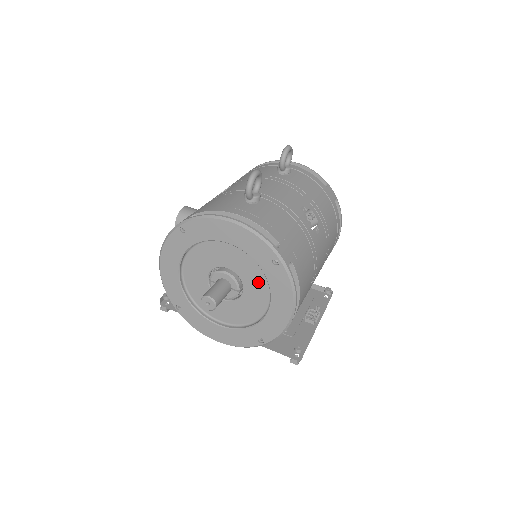
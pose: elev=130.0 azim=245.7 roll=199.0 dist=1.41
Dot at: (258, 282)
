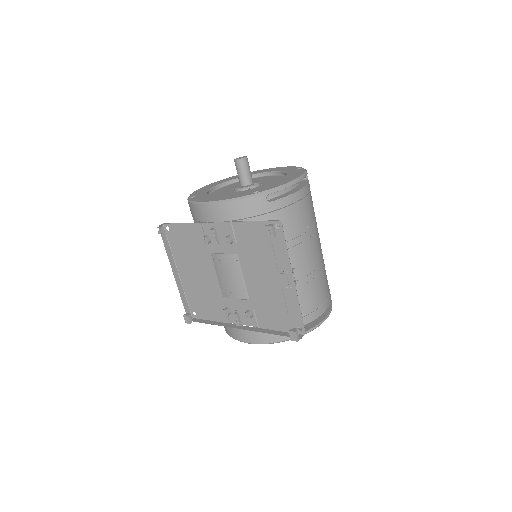
Dot at: occluded
